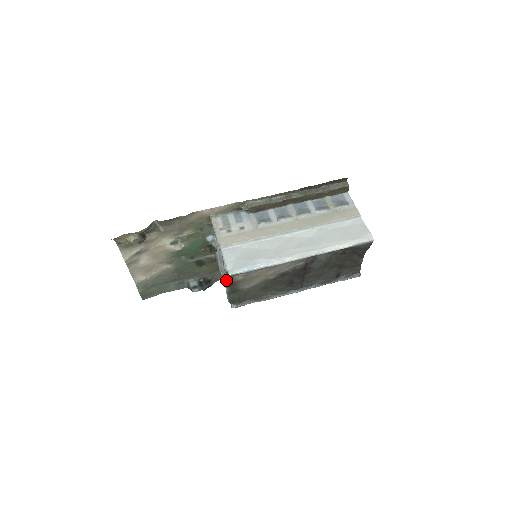
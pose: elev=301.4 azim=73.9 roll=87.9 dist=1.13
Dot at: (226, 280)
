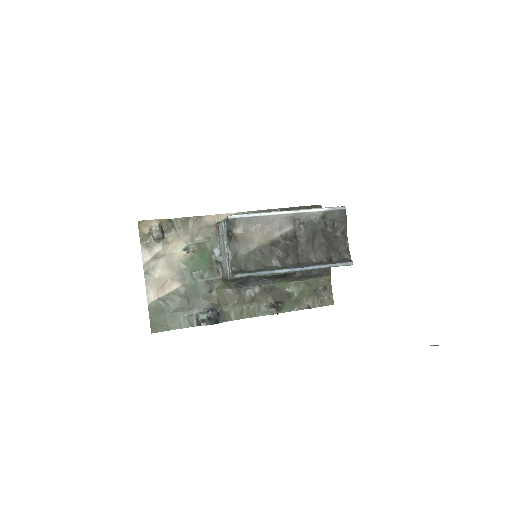
Dot at: (227, 234)
